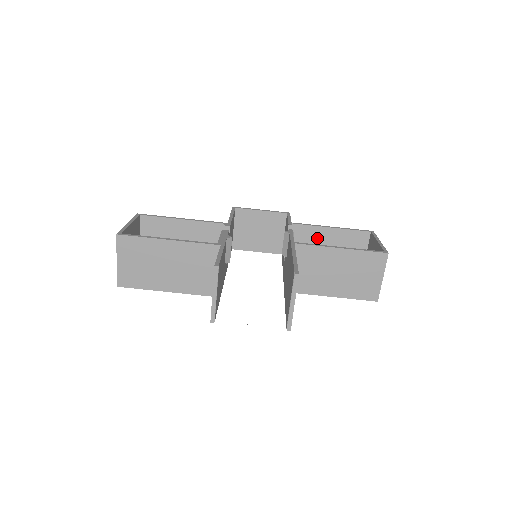
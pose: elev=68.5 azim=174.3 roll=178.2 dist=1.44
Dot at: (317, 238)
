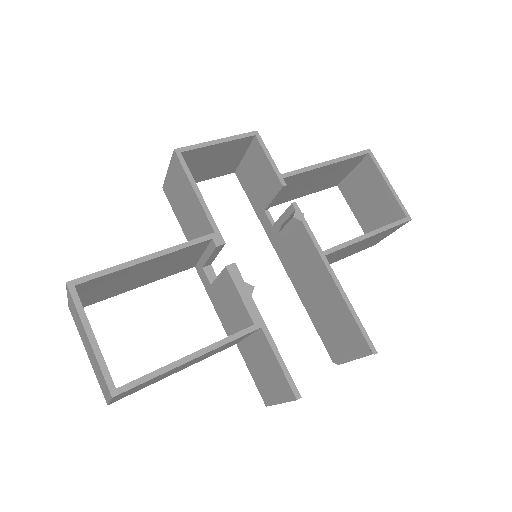
Dot at: (307, 178)
